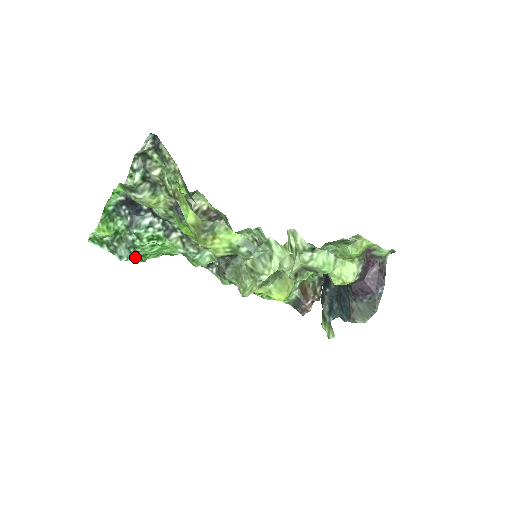
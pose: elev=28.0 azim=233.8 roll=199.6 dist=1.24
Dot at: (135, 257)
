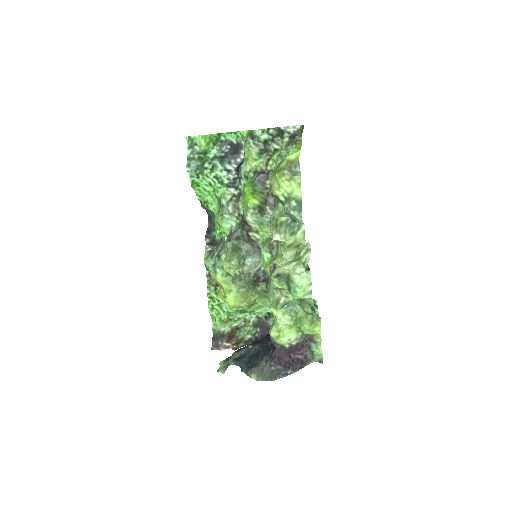
Dot at: (193, 177)
